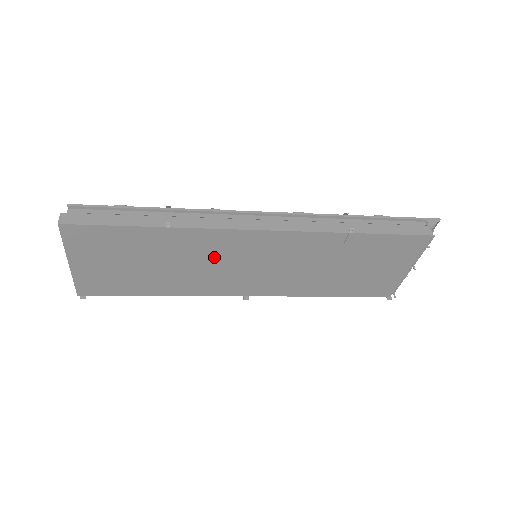
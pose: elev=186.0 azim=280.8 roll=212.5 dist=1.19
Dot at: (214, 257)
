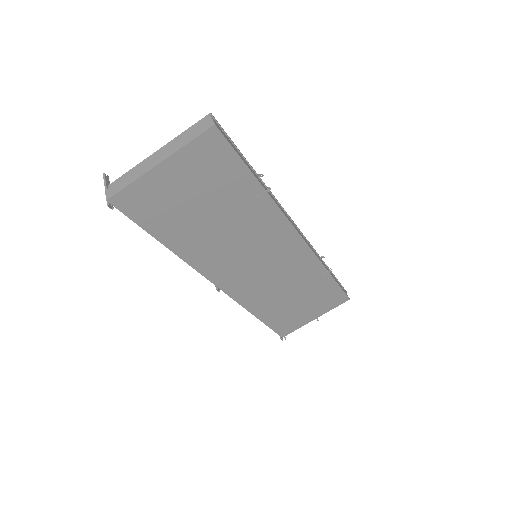
Dot at: (252, 238)
